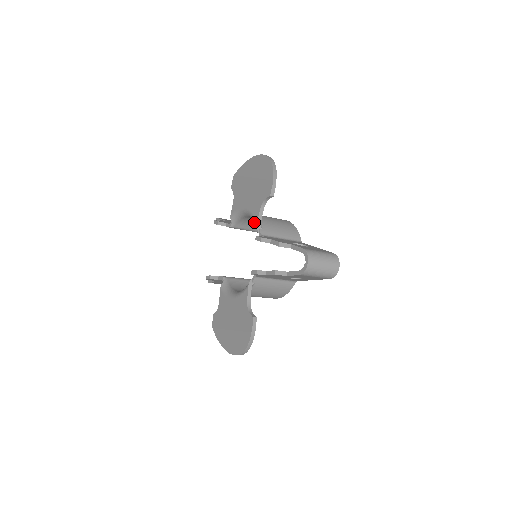
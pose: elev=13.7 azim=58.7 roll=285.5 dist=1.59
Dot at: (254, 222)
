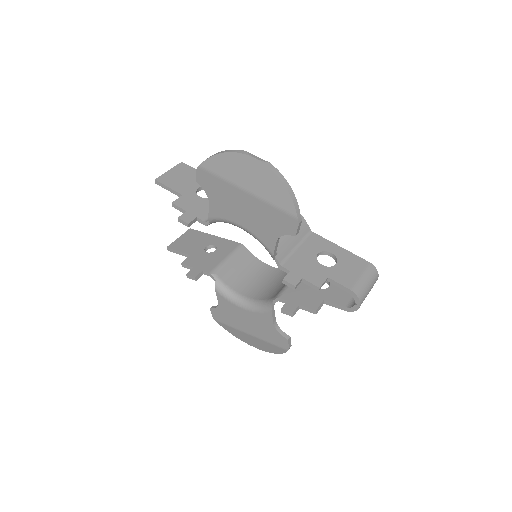
Dot at: occluded
